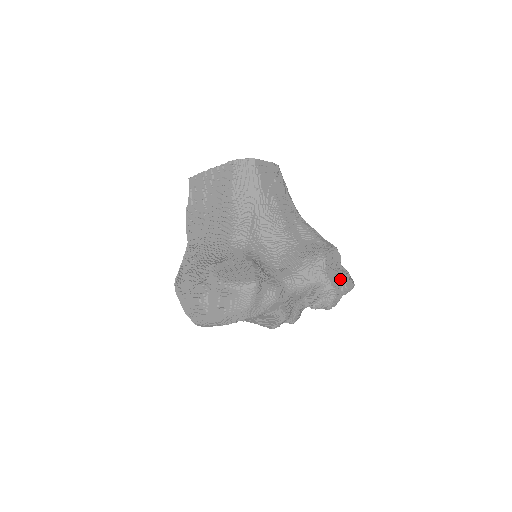
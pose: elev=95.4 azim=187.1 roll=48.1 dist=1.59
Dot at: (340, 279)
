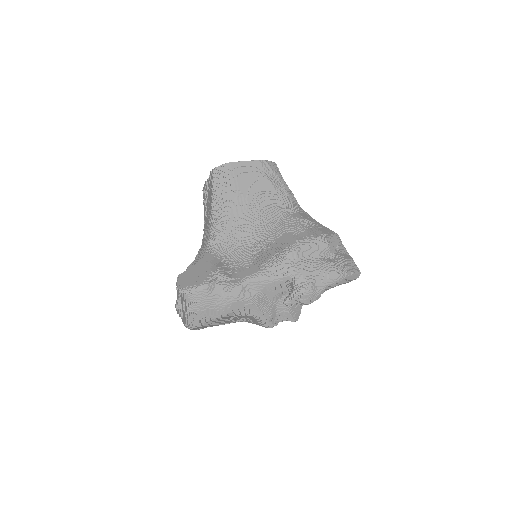
Dot at: (320, 270)
